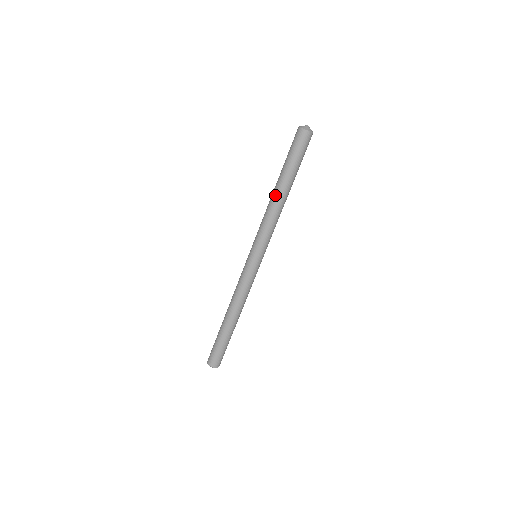
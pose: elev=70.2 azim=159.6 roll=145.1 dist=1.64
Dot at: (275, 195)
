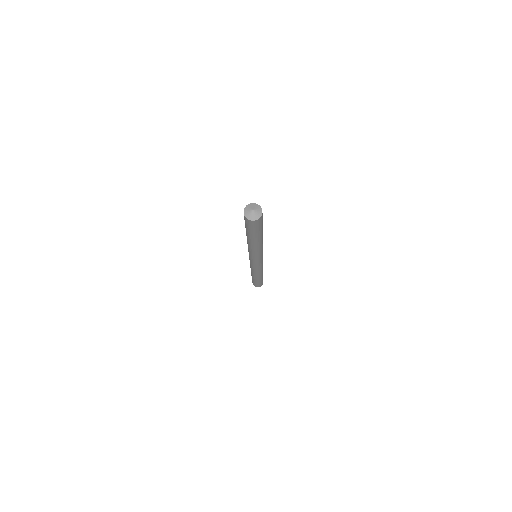
Dot at: (256, 245)
